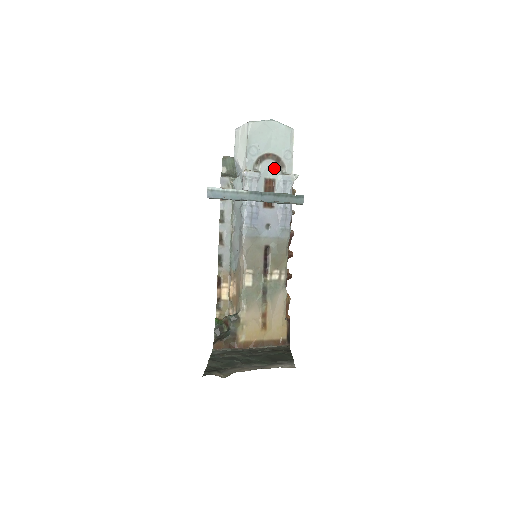
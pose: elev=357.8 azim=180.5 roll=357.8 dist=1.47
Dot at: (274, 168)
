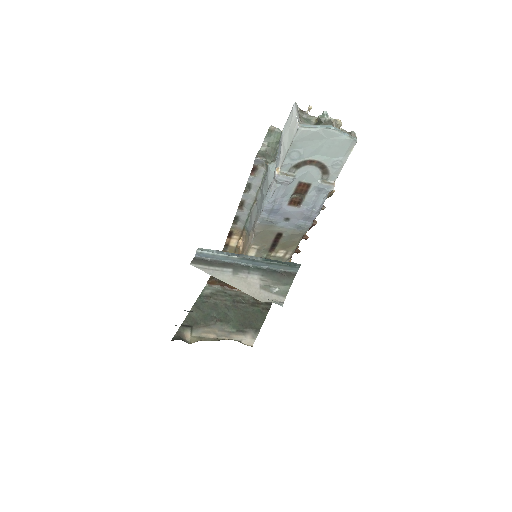
Dot at: (314, 174)
